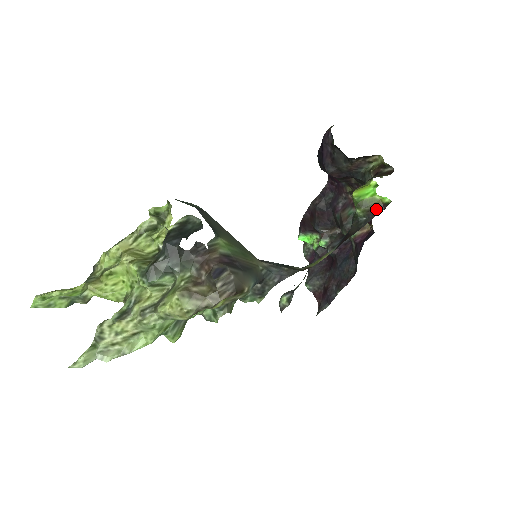
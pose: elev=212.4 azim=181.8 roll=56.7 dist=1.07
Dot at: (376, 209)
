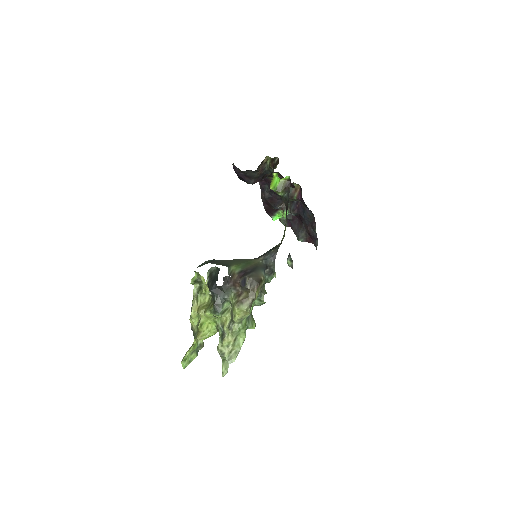
Dot at: (287, 185)
